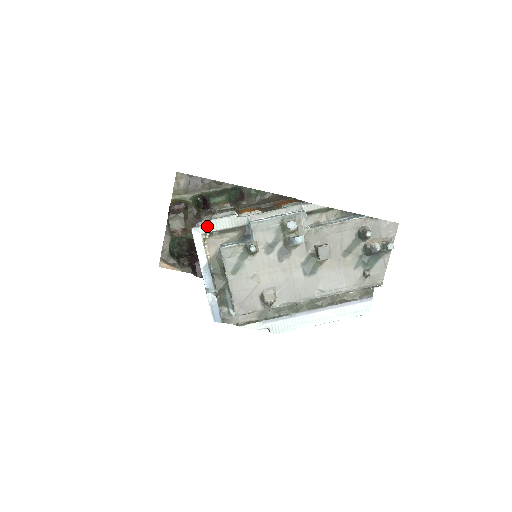
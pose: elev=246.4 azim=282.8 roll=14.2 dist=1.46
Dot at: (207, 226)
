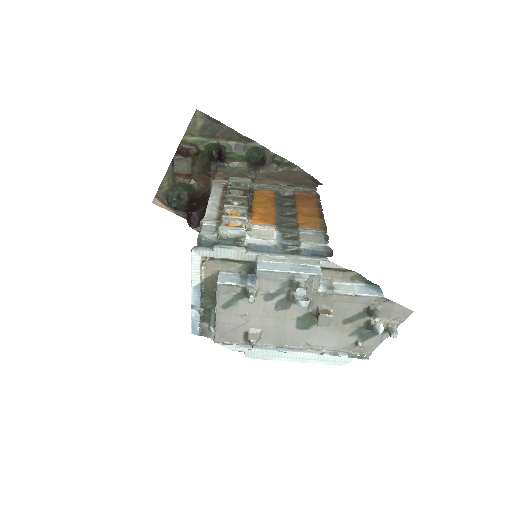
Dot at: (210, 251)
